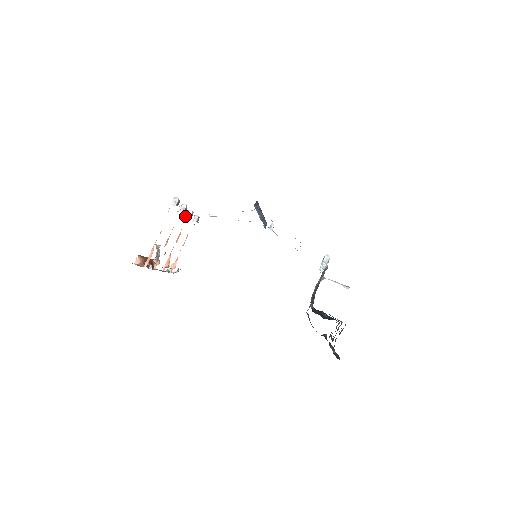
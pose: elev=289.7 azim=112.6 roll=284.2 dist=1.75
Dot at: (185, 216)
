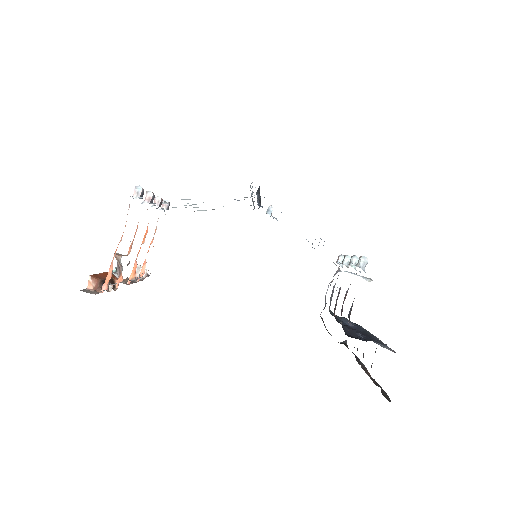
Dot at: occluded
